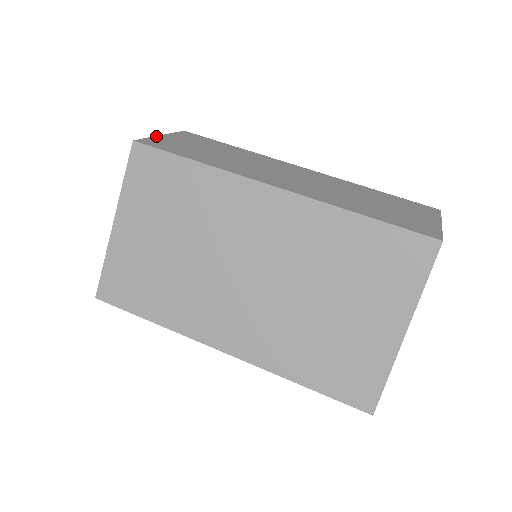
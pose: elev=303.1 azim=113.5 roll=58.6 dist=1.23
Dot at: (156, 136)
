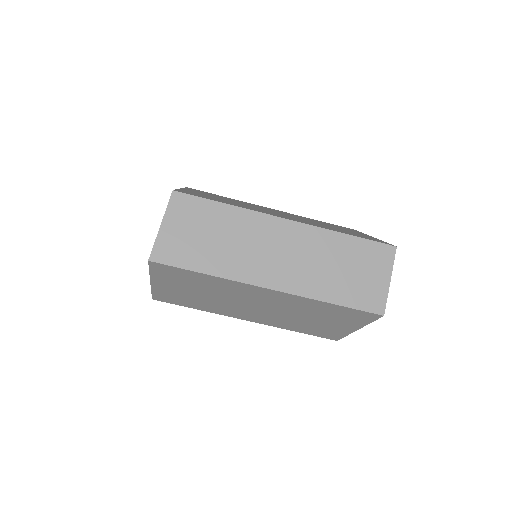
Dot at: (159, 232)
